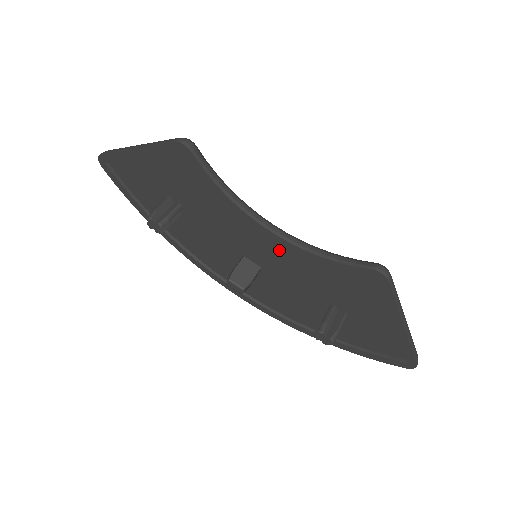
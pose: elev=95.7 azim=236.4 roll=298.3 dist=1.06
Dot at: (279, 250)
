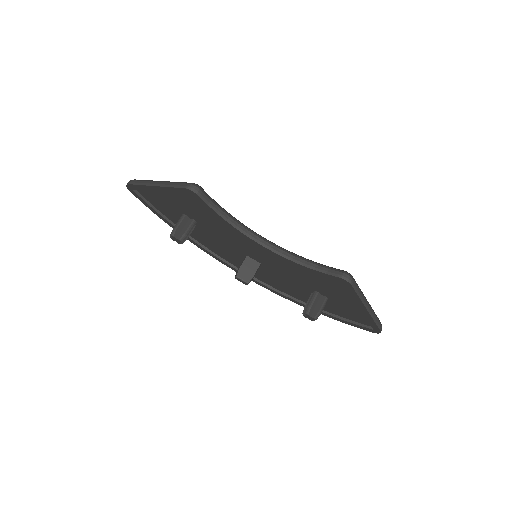
Dot at: (272, 256)
